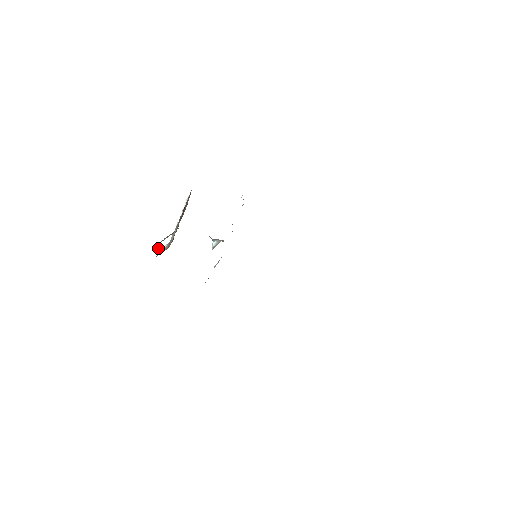
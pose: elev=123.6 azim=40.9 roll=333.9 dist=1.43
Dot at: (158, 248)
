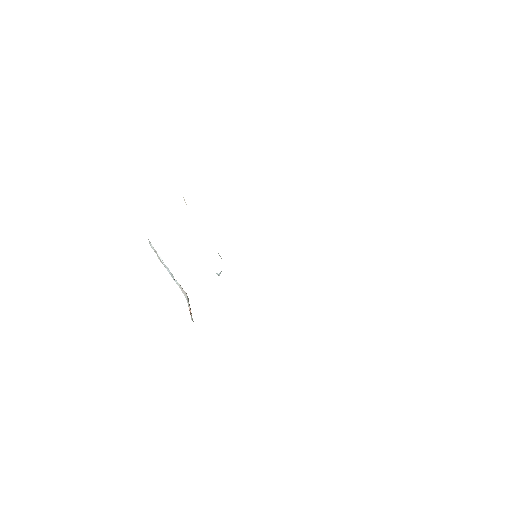
Dot at: (191, 318)
